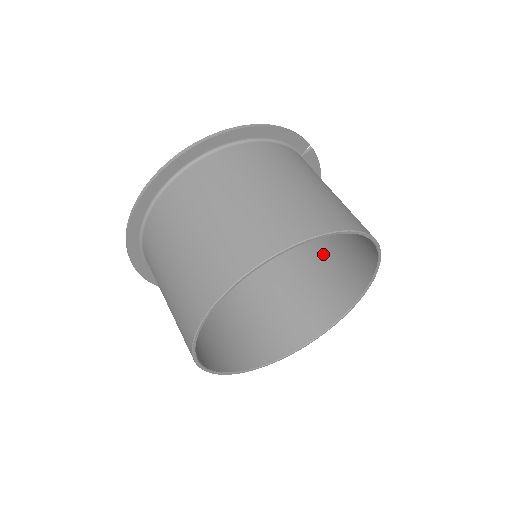
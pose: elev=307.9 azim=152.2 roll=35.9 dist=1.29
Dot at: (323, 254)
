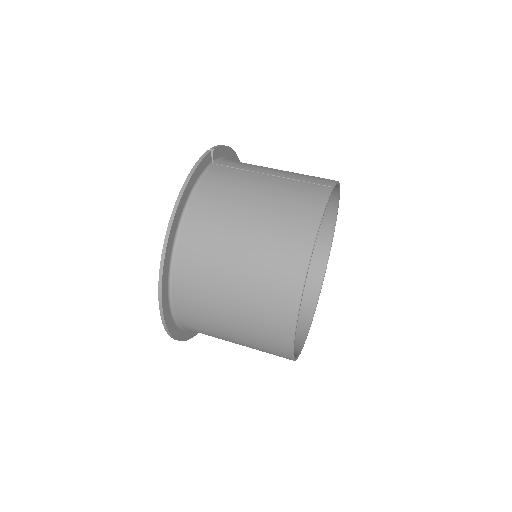
Dot at: occluded
